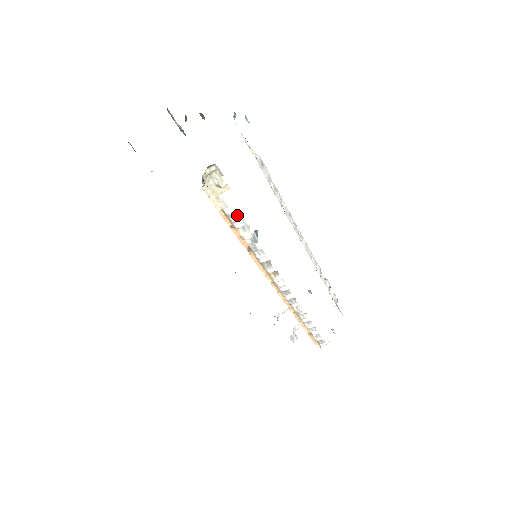
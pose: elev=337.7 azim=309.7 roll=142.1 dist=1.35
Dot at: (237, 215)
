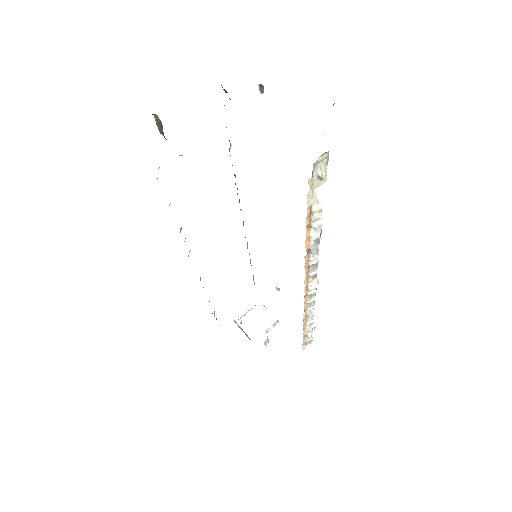
Dot at: (320, 212)
